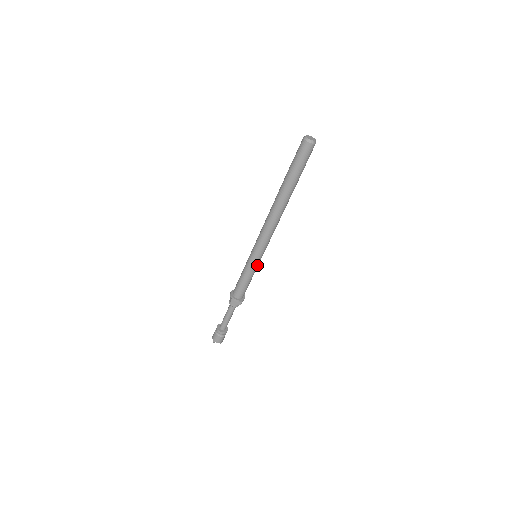
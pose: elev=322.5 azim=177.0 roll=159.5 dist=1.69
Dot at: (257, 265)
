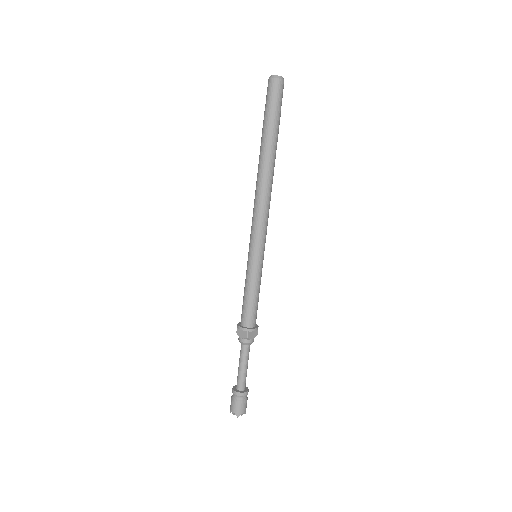
Dot at: (255, 267)
